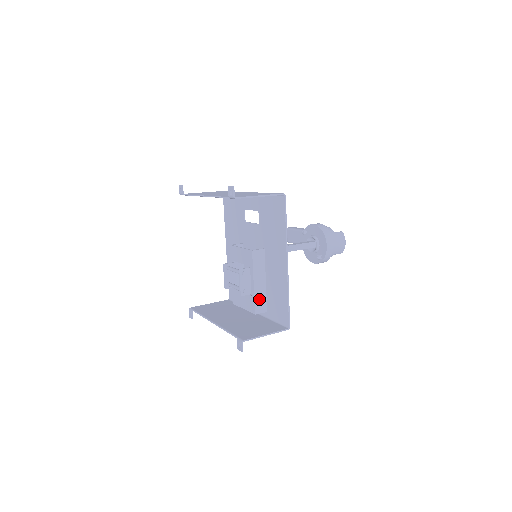
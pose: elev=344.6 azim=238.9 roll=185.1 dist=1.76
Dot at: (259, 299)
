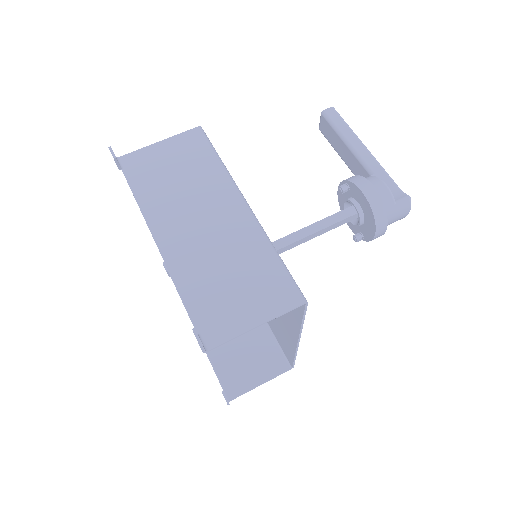
Dot at: occluded
